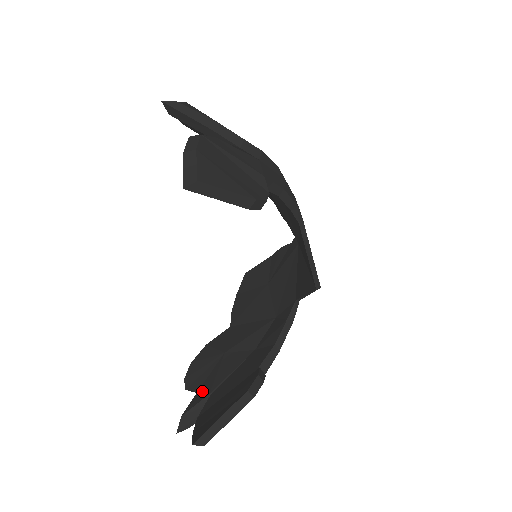
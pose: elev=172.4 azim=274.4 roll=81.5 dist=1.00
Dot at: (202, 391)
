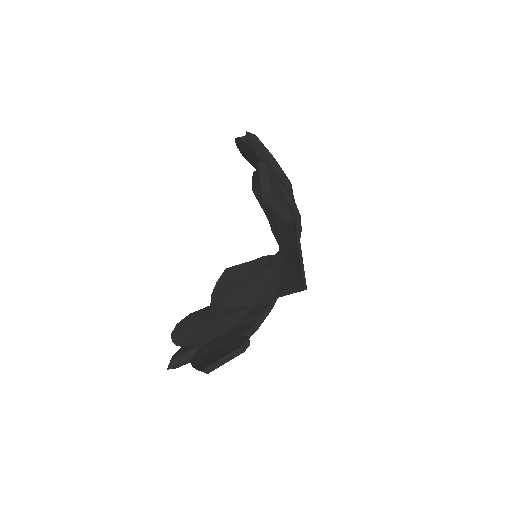
Dot at: (189, 345)
